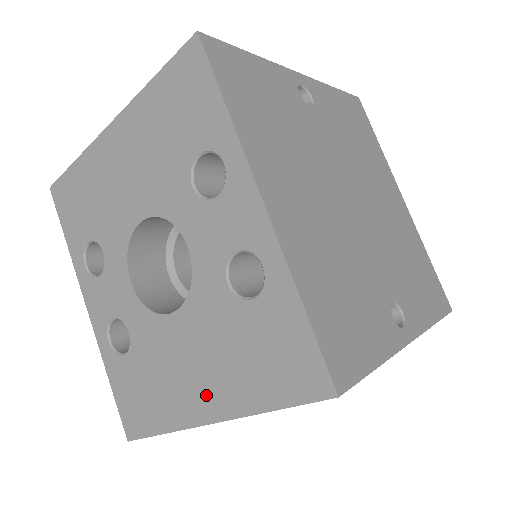
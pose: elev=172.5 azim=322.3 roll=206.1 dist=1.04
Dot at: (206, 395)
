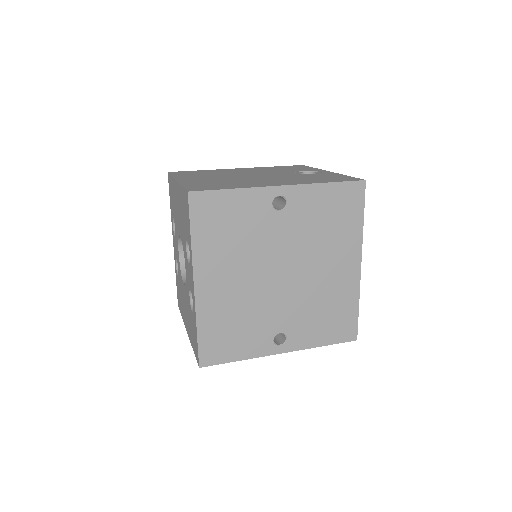
Dot at: occluded
